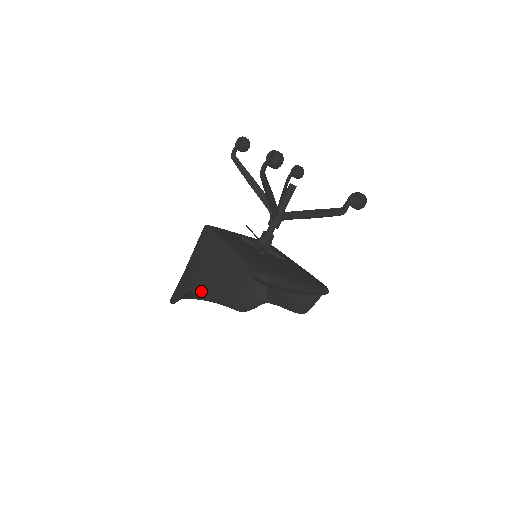
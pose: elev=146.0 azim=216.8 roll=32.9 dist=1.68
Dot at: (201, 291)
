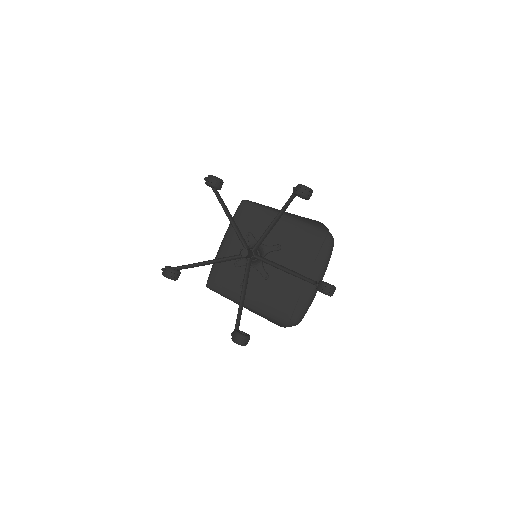
Dot at: occluded
